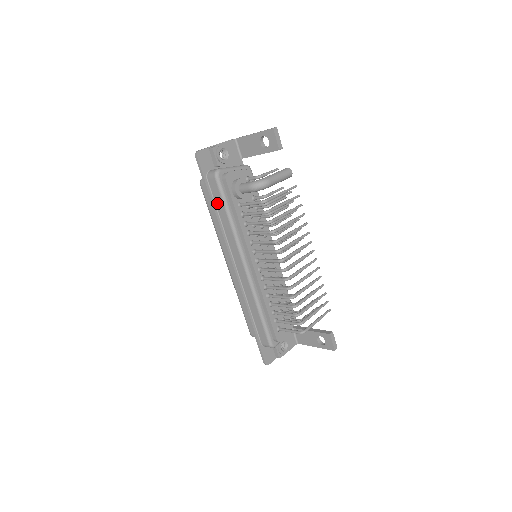
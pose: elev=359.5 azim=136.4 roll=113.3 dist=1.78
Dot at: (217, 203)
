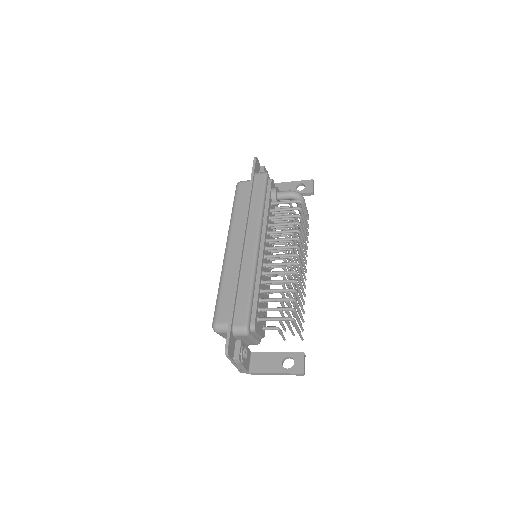
Dot at: (255, 191)
